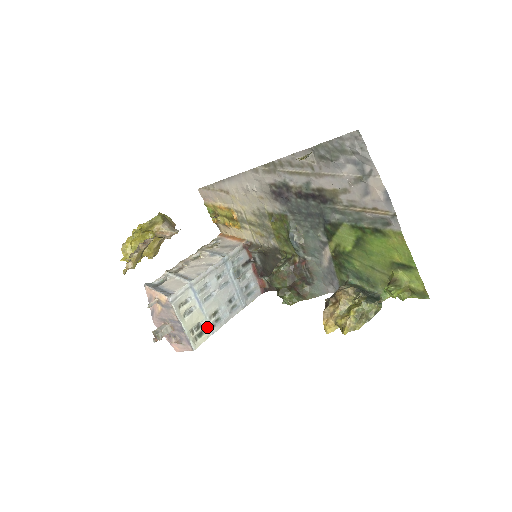
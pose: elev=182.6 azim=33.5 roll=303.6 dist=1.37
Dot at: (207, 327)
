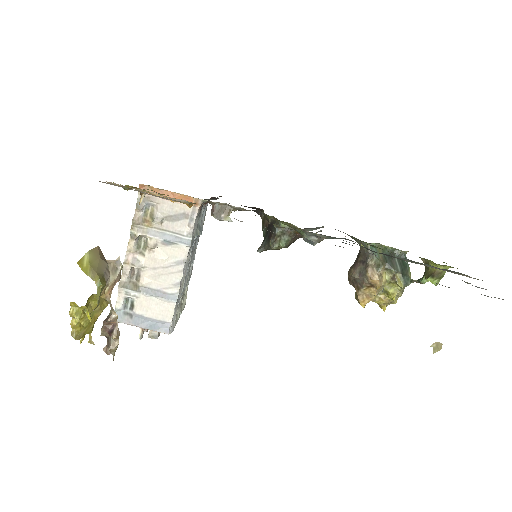
Dot at: occluded
